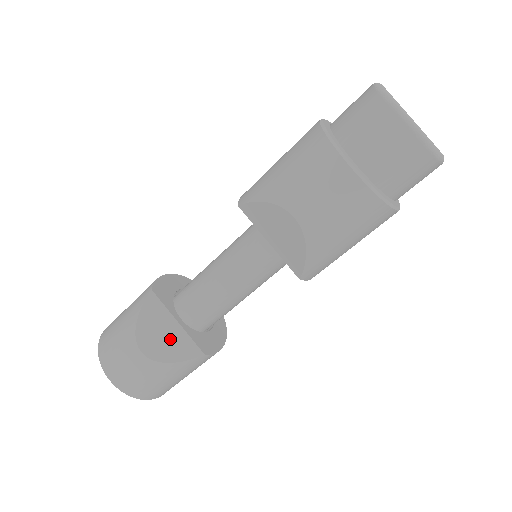
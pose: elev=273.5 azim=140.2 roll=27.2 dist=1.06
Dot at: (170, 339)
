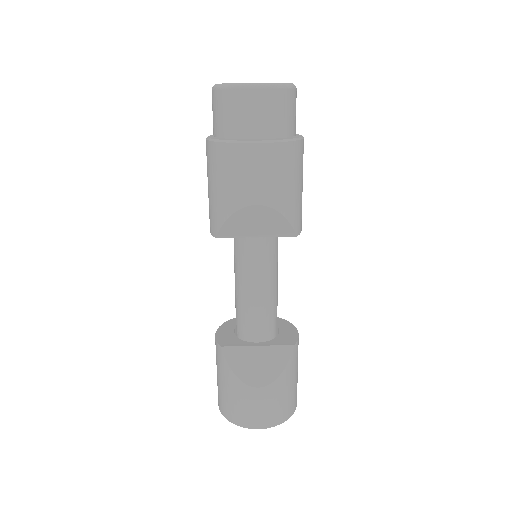
Dot at: (265, 361)
